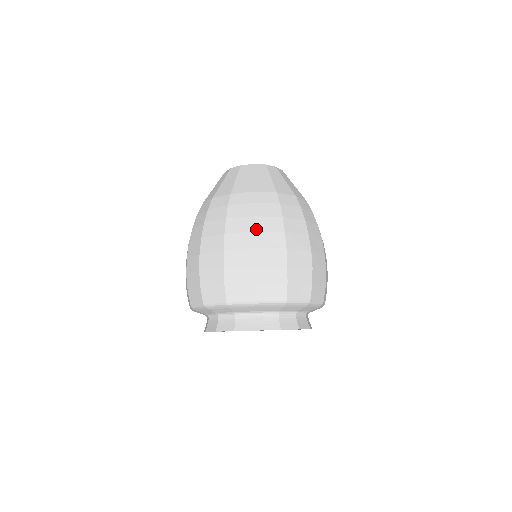
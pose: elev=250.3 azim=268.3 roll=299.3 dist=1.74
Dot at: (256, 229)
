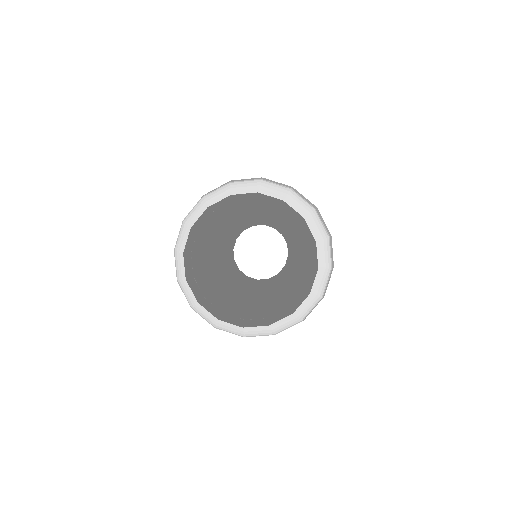
Dot at: occluded
